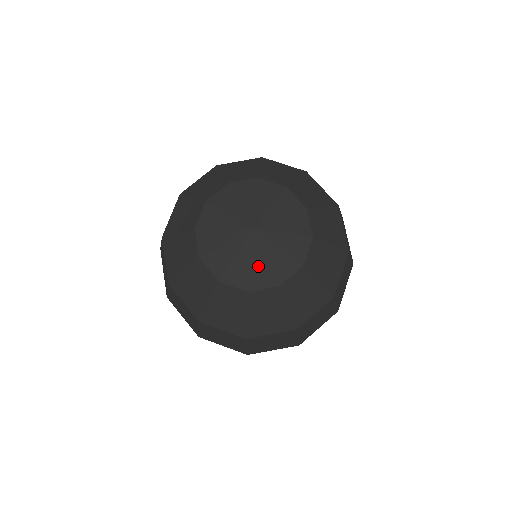
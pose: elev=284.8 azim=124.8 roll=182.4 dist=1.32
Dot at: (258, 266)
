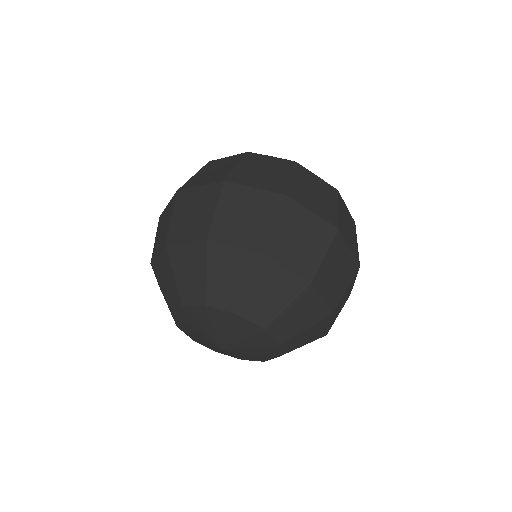
Dot at: (225, 353)
